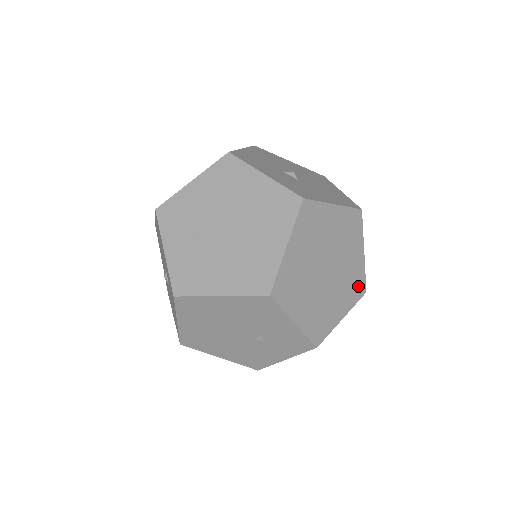
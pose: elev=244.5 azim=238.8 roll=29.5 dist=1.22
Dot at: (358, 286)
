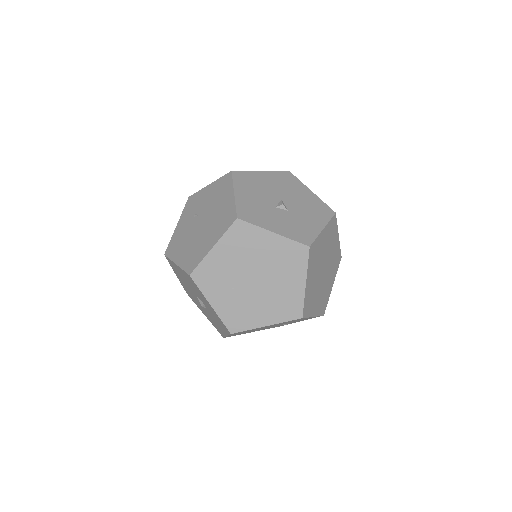
Dot at: (338, 259)
